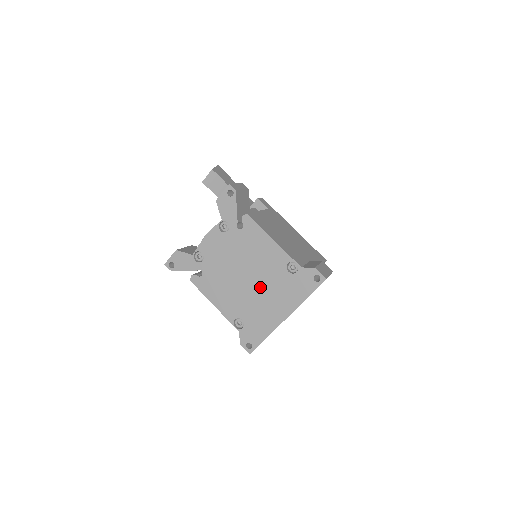
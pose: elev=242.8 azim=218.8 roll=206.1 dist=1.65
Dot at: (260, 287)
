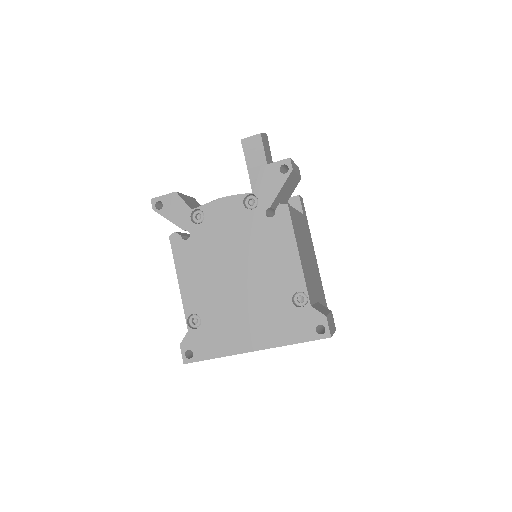
Dot at: (247, 297)
